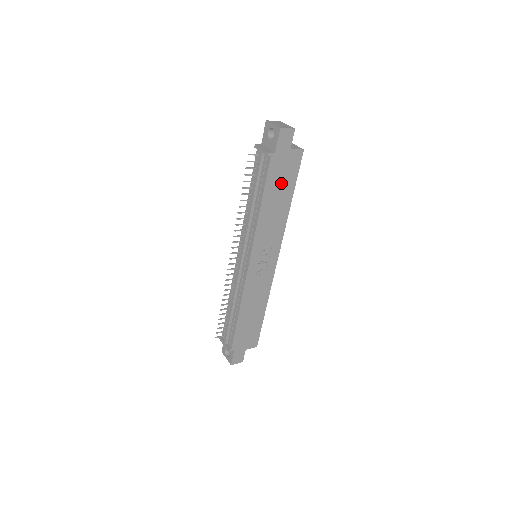
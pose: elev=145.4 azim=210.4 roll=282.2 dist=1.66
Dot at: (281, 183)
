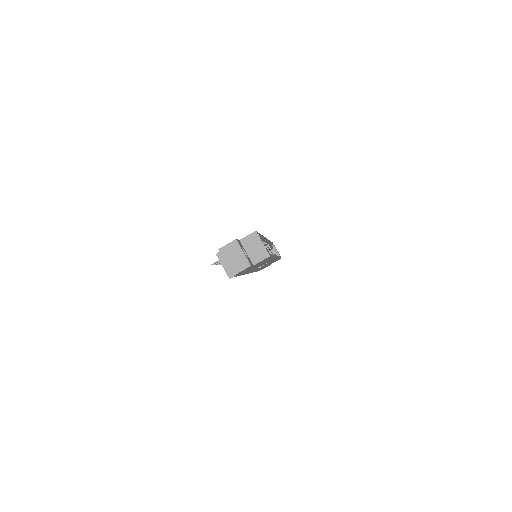
Dot at: (255, 266)
